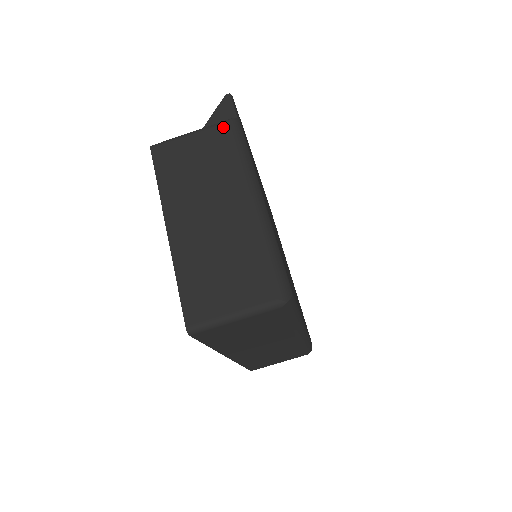
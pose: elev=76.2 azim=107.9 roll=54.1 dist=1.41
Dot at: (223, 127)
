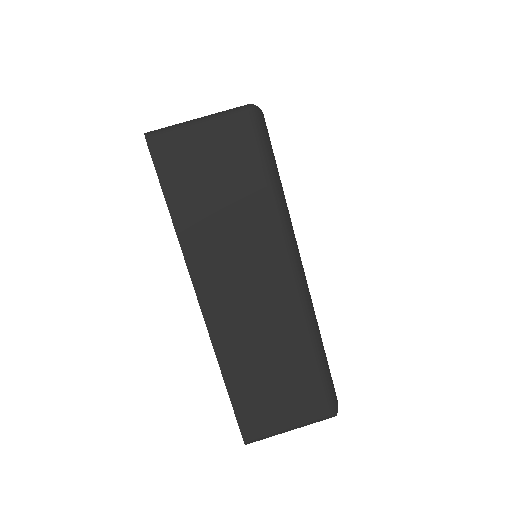
Dot at: occluded
